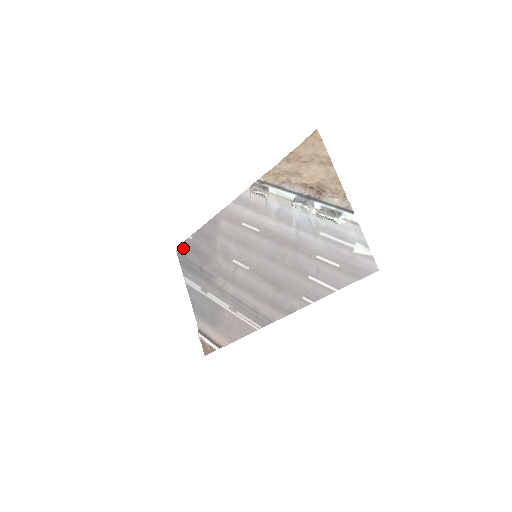
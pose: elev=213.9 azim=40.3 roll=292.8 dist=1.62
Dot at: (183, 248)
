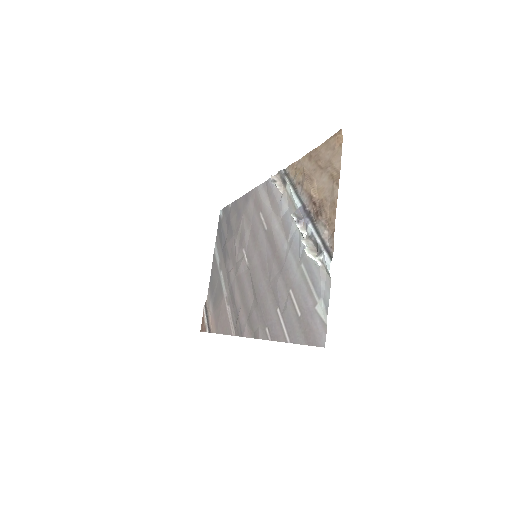
Dot at: (223, 213)
